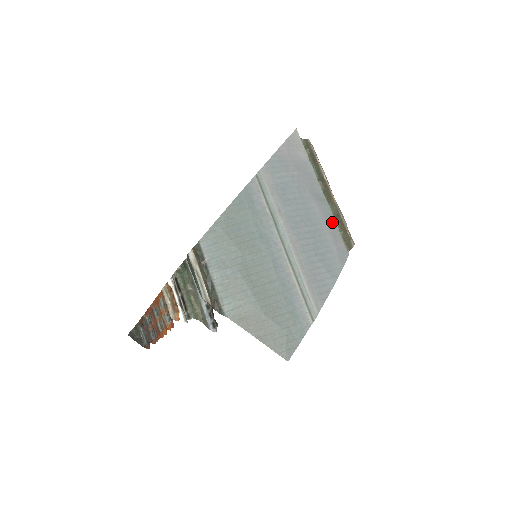
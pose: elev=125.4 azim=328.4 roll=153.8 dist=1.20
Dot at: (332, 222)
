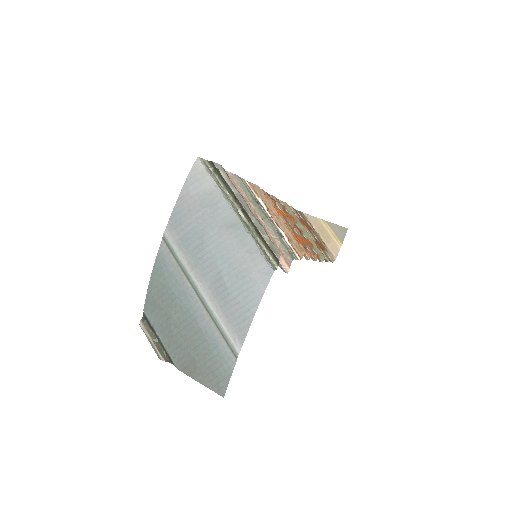
Dot at: (249, 245)
